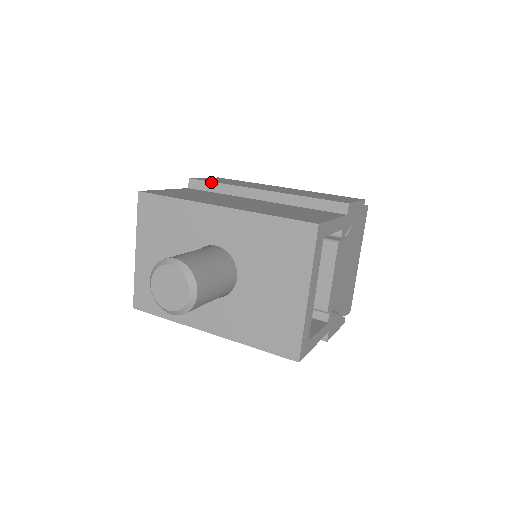
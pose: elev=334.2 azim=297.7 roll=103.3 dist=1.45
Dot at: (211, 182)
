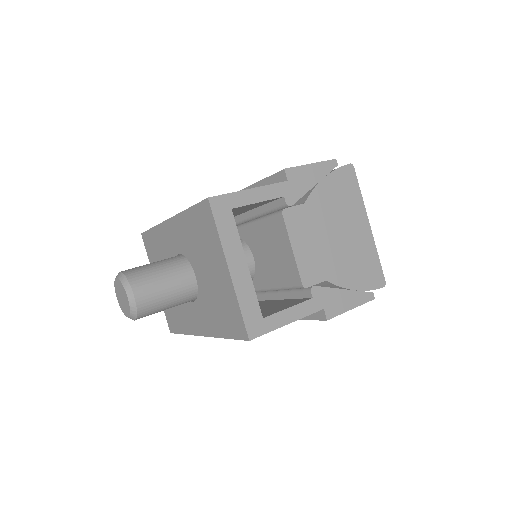
Dot at: occluded
